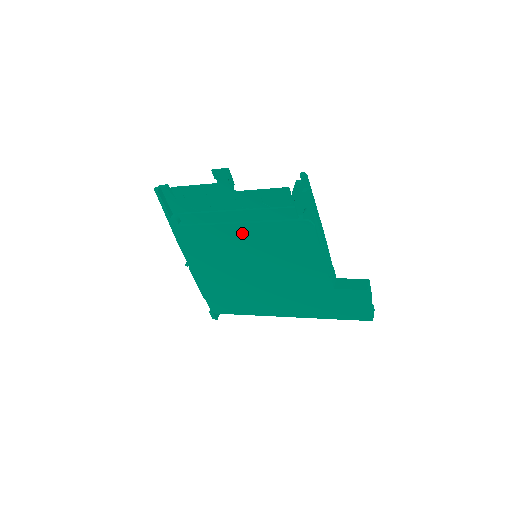
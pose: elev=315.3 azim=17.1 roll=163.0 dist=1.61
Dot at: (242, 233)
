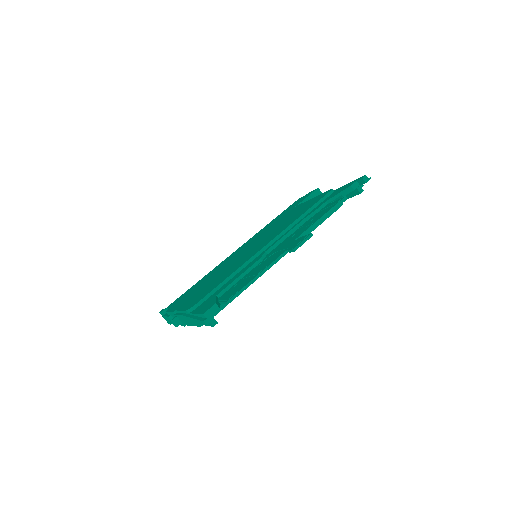
Dot at: occluded
